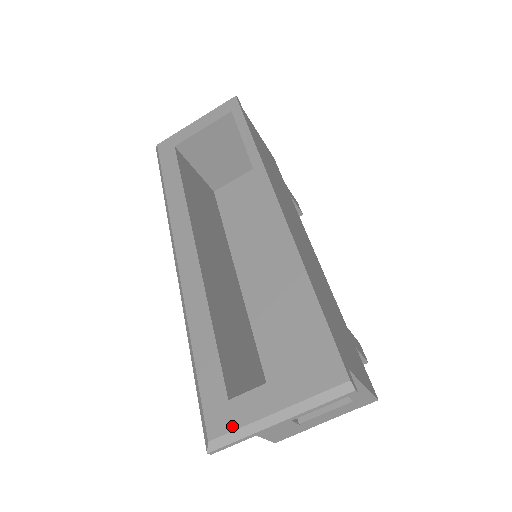
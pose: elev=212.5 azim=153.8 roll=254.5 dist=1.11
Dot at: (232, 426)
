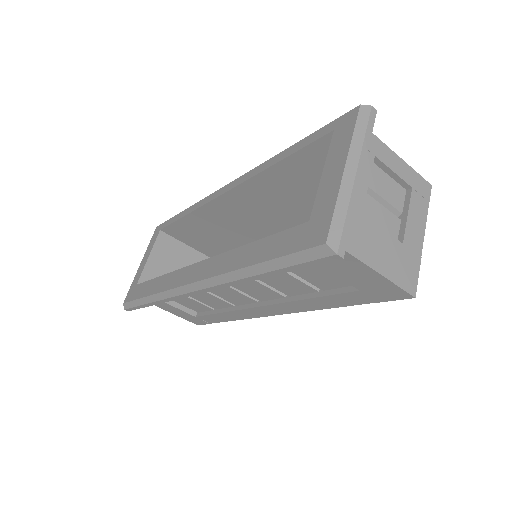
Dot at: (329, 215)
